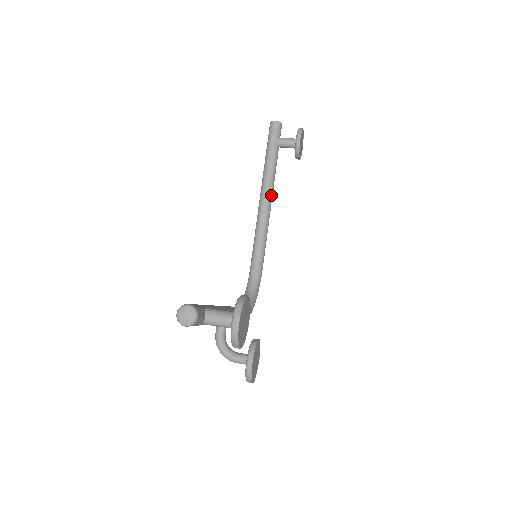
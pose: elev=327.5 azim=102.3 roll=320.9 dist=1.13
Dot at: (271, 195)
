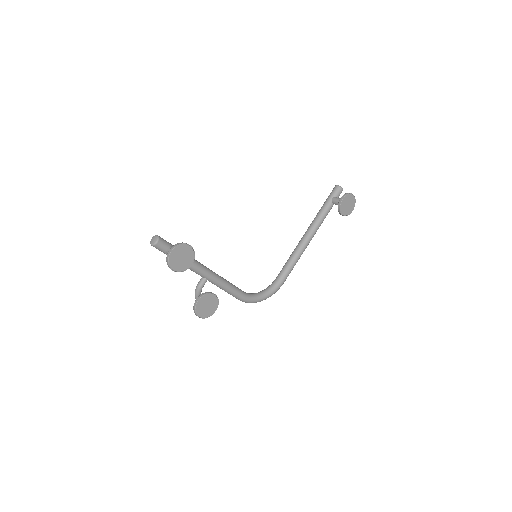
Dot at: (312, 234)
